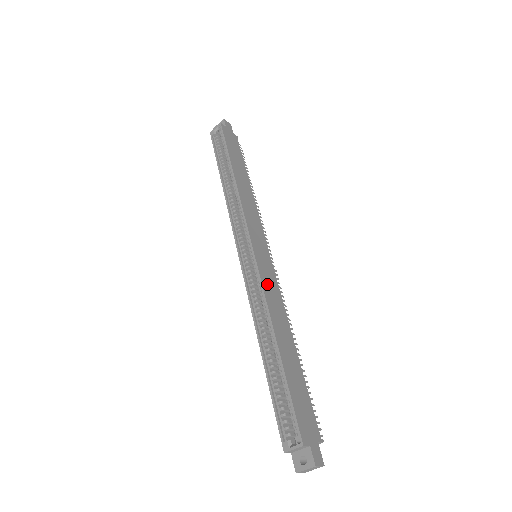
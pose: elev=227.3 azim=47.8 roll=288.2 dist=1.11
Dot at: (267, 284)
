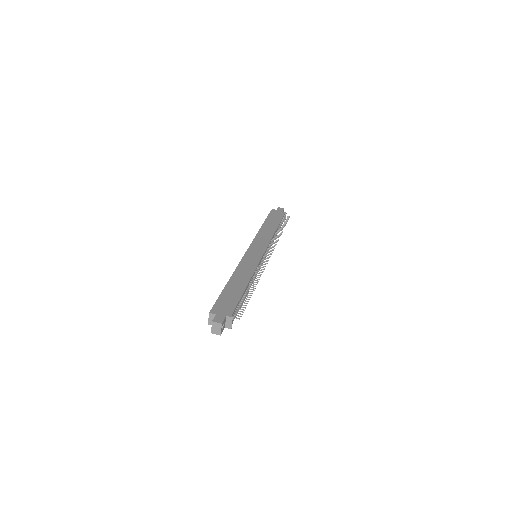
Dot at: (246, 262)
